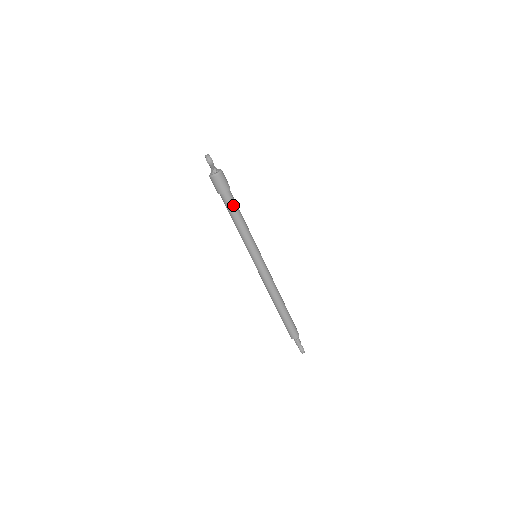
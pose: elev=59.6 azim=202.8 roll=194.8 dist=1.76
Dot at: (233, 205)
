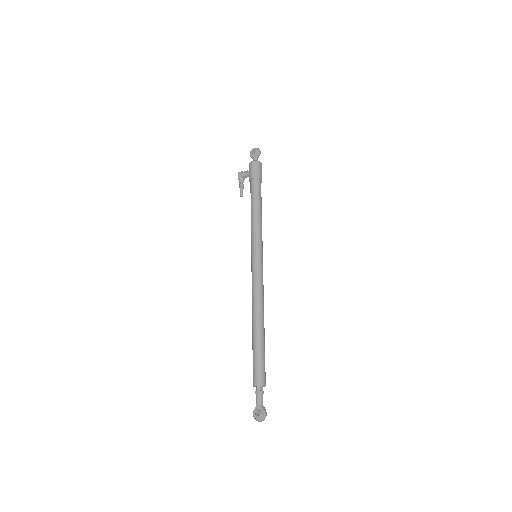
Dot at: occluded
